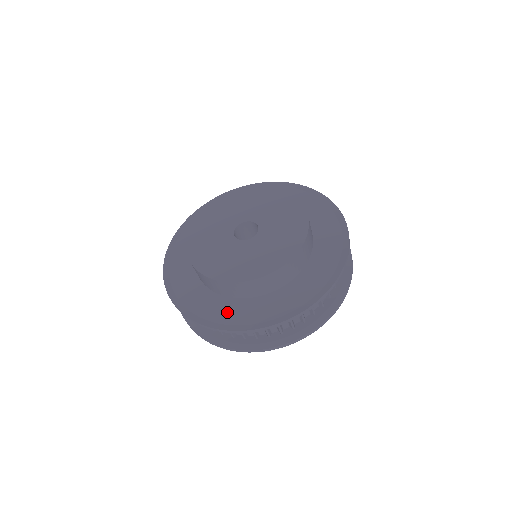
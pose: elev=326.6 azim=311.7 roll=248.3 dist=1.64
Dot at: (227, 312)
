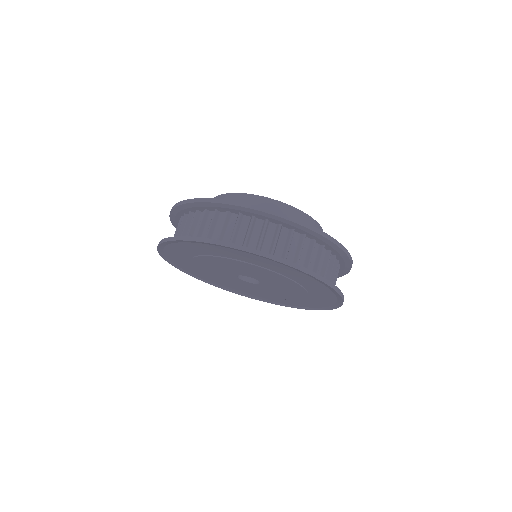
Dot at: occluded
